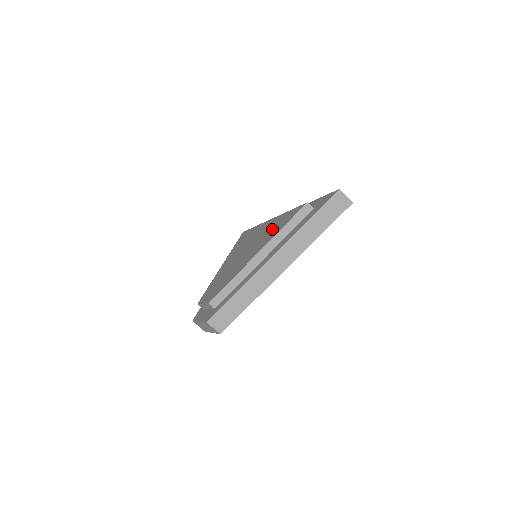
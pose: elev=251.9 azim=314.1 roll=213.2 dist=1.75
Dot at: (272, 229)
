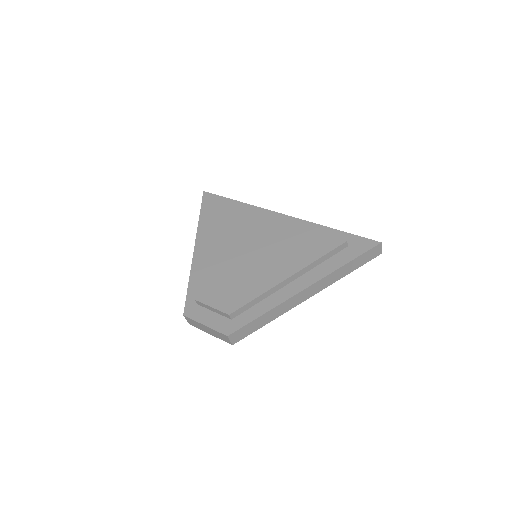
Dot at: (296, 246)
